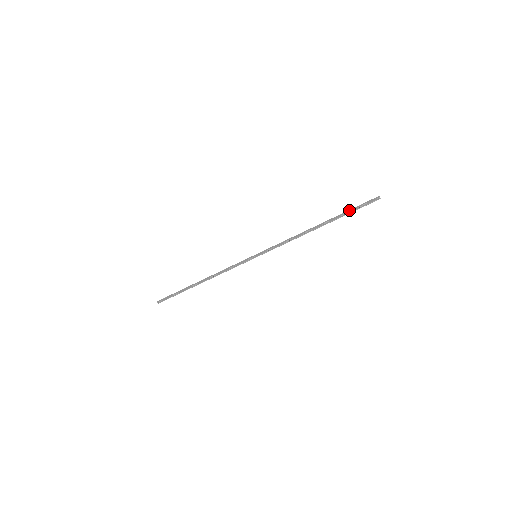
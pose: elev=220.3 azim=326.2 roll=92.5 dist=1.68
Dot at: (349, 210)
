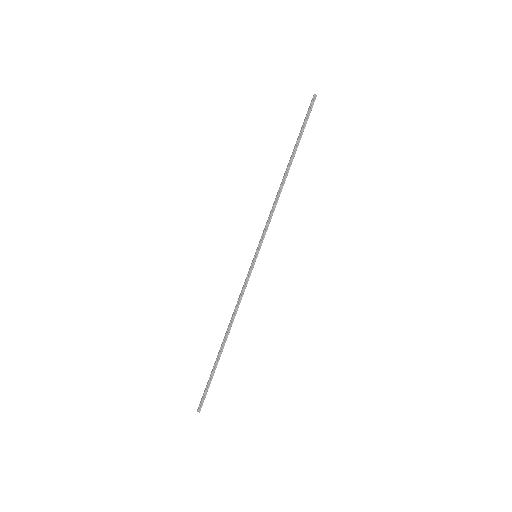
Dot at: (300, 130)
